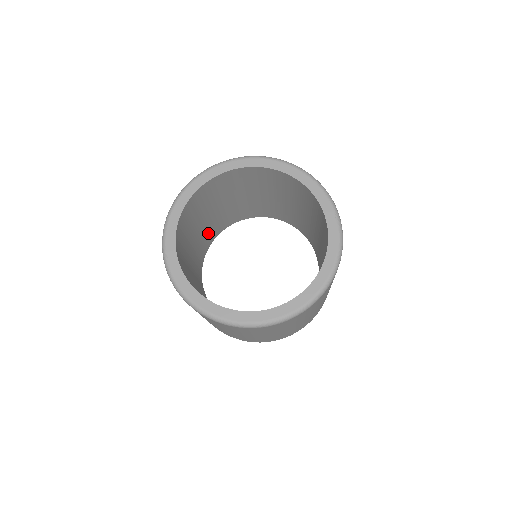
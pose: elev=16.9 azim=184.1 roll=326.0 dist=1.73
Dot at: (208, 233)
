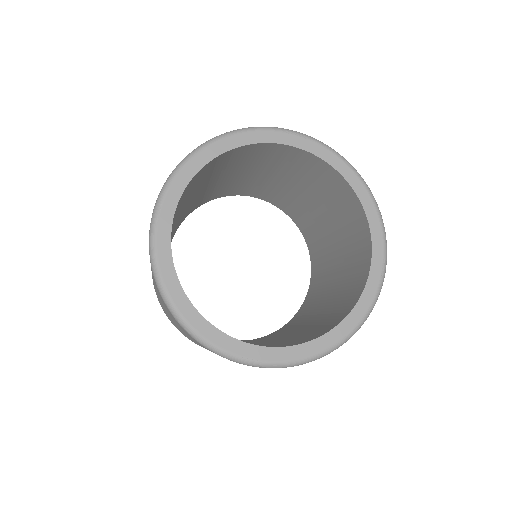
Dot at: (207, 194)
